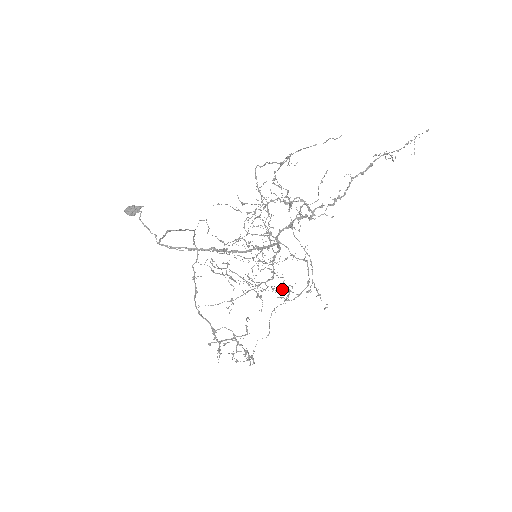
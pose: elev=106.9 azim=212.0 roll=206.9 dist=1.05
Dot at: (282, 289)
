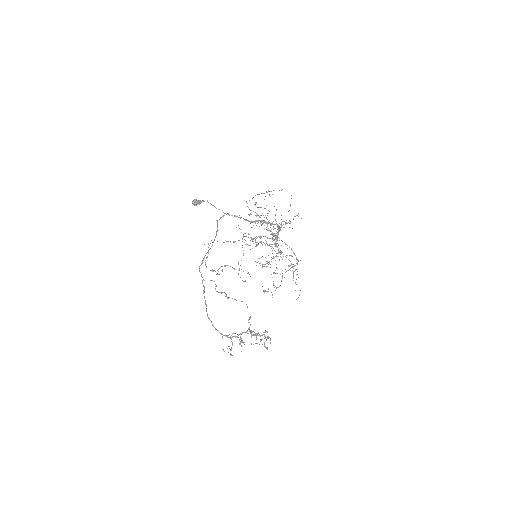
Dot at: (291, 255)
